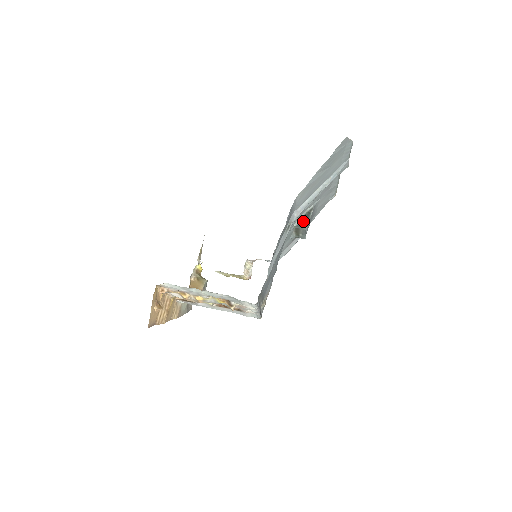
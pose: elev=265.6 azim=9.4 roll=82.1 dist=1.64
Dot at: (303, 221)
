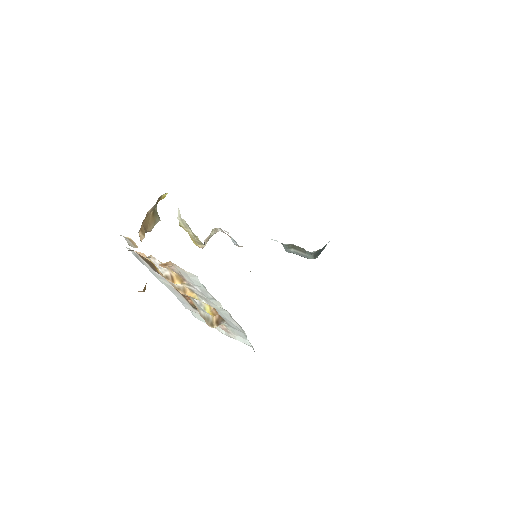
Dot at: (318, 252)
